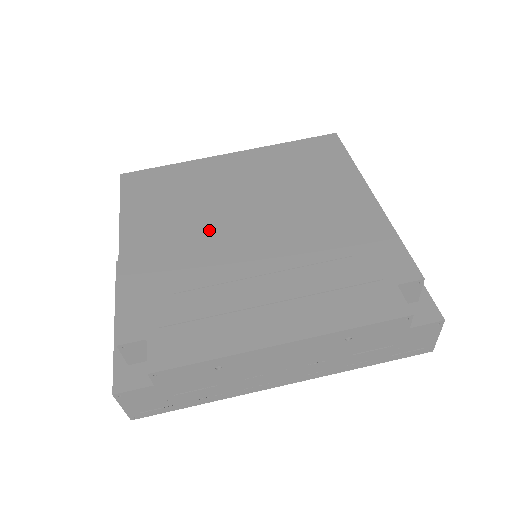
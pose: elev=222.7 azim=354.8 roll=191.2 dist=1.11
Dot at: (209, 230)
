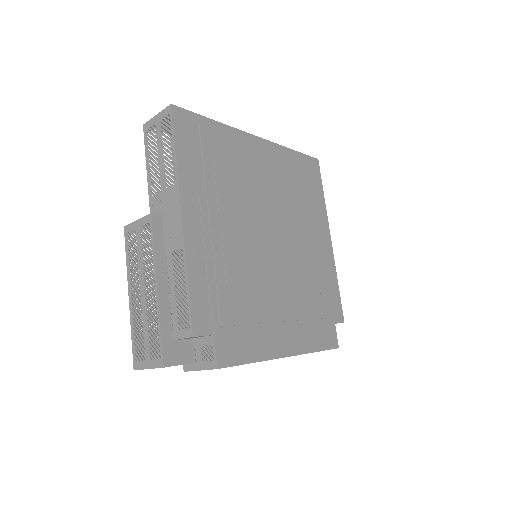
Dot at: (249, 232)
